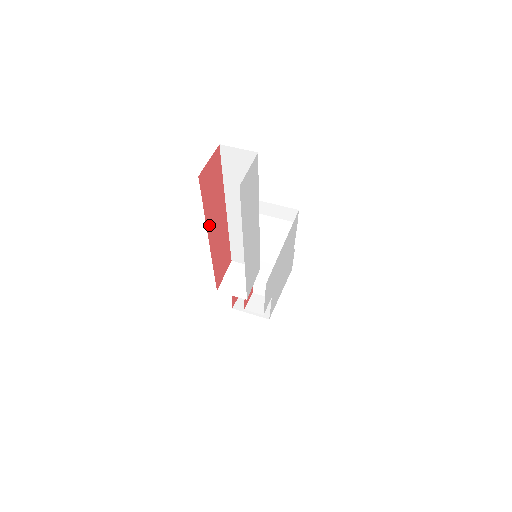
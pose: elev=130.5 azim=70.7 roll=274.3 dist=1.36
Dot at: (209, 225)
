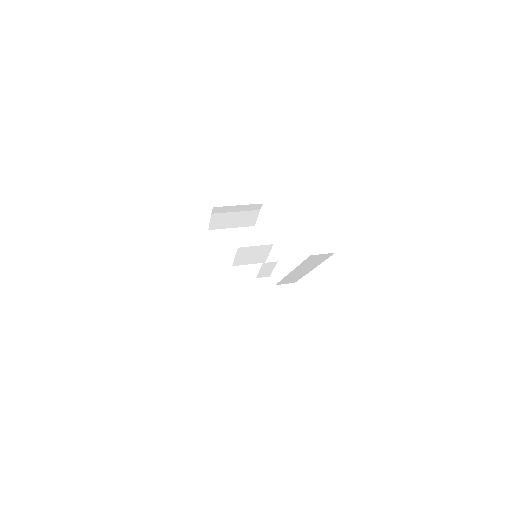
Dot at: occluded
